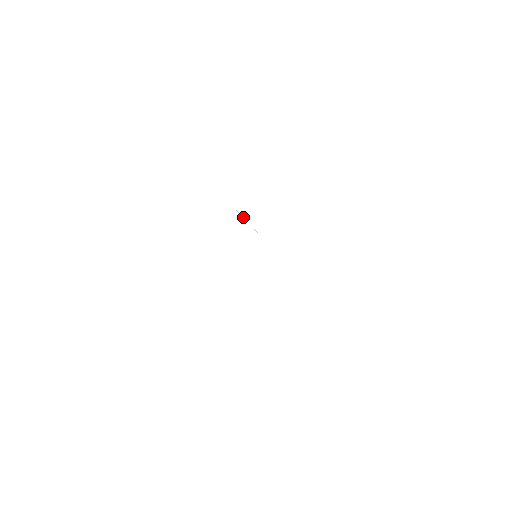
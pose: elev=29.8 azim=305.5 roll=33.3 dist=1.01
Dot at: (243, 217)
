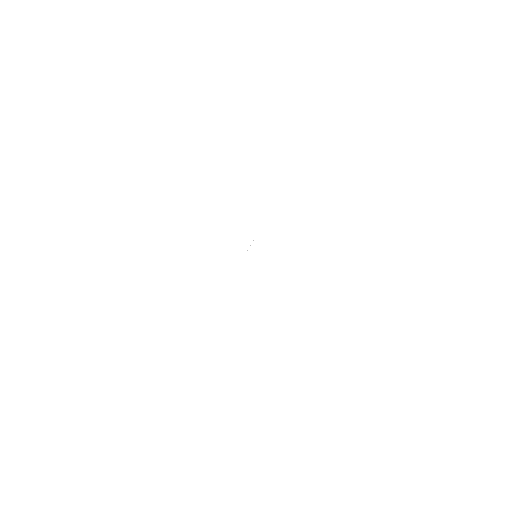
Dot at: occluded
